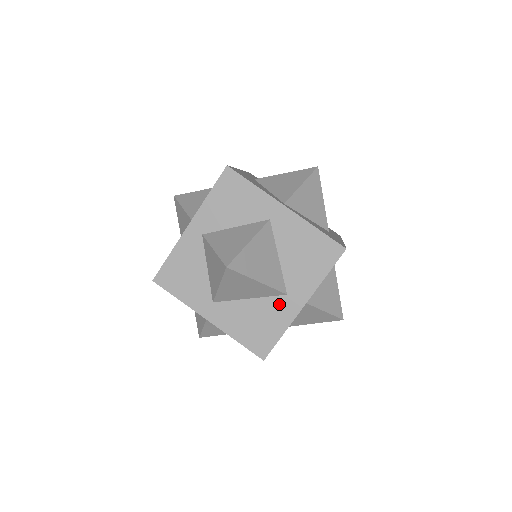
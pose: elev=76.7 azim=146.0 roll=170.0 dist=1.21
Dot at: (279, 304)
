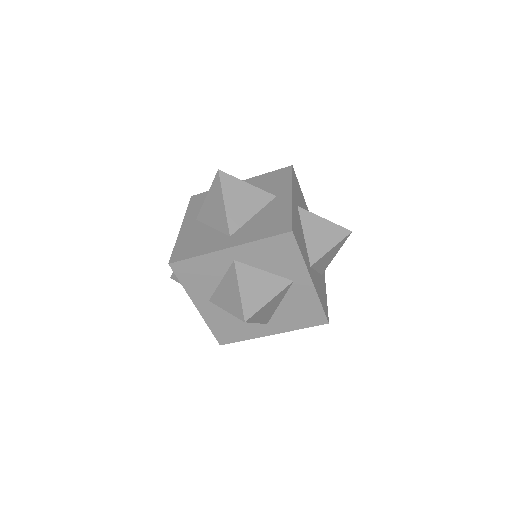
Dot at: (257, 326)
